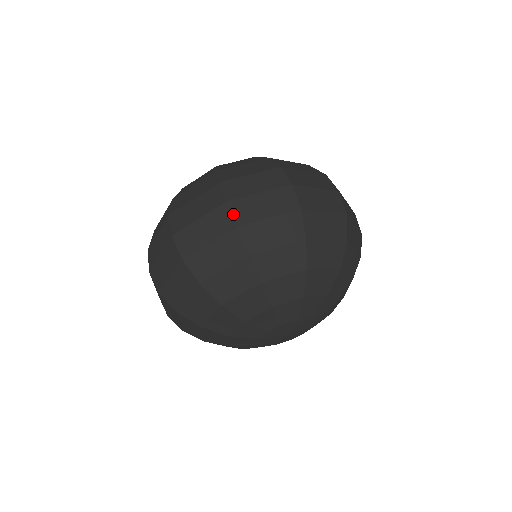
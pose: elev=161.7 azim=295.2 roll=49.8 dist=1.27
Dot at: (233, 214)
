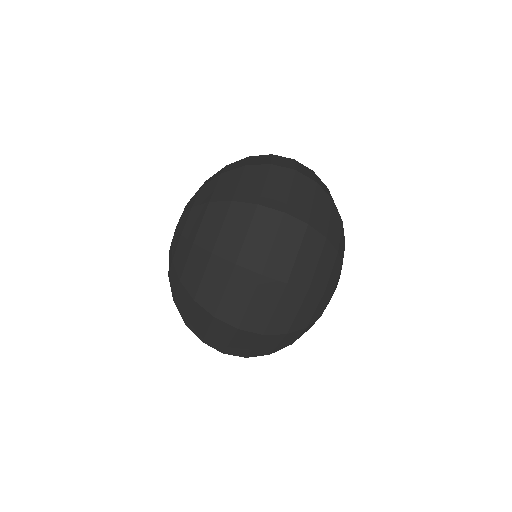
Dot at: (297, 218)
